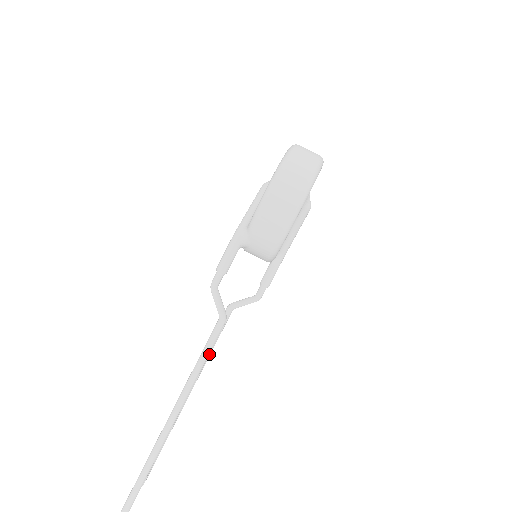
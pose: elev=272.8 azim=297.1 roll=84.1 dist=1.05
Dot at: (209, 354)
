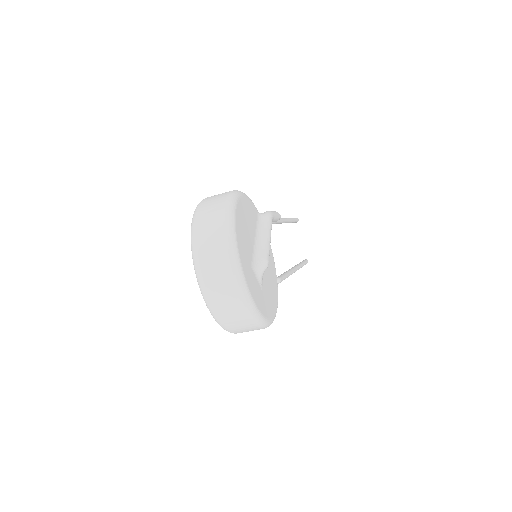
Dot at: (276, 222)
